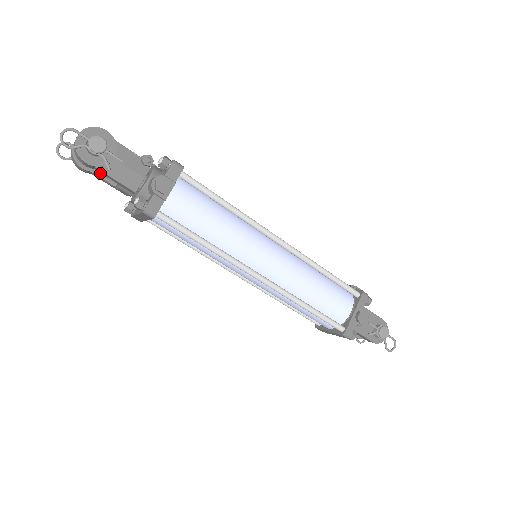
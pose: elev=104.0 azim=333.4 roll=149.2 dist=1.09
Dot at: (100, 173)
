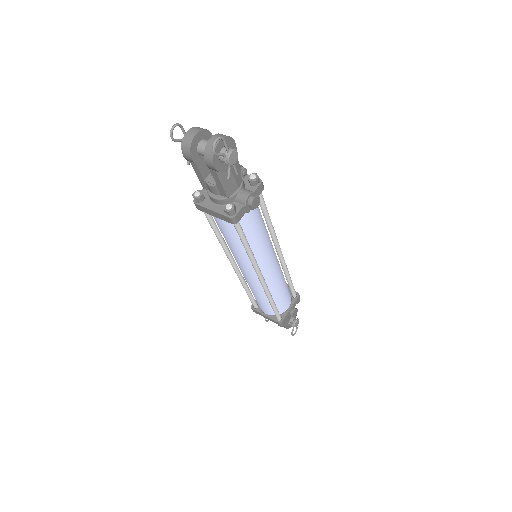
Dot at: (200, 166)
